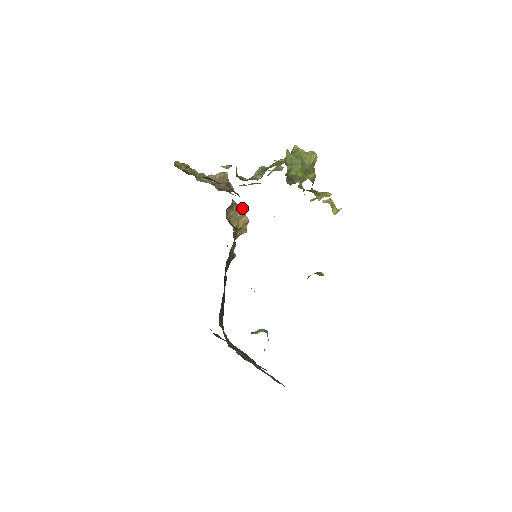
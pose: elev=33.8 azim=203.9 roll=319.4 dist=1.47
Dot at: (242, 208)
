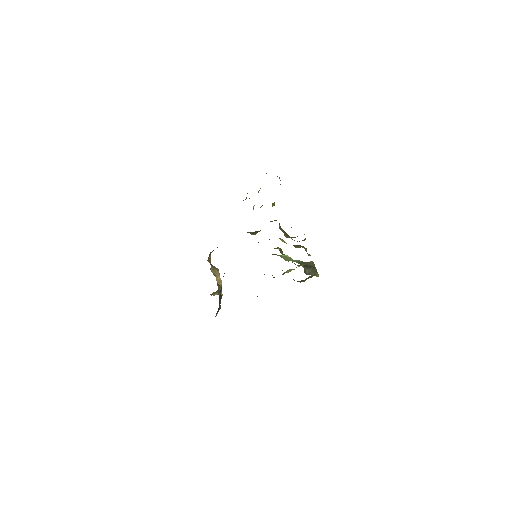
Dot at: (217, 268)
